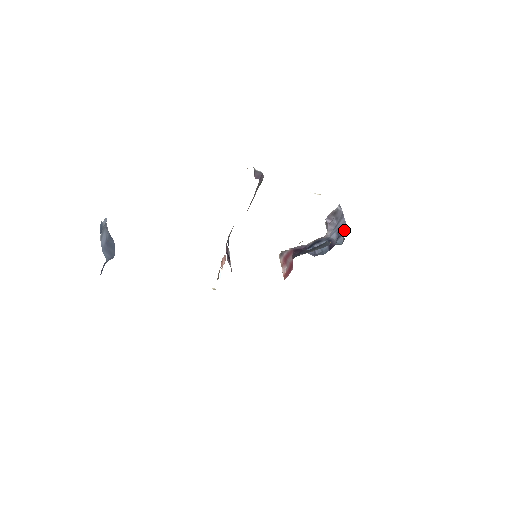
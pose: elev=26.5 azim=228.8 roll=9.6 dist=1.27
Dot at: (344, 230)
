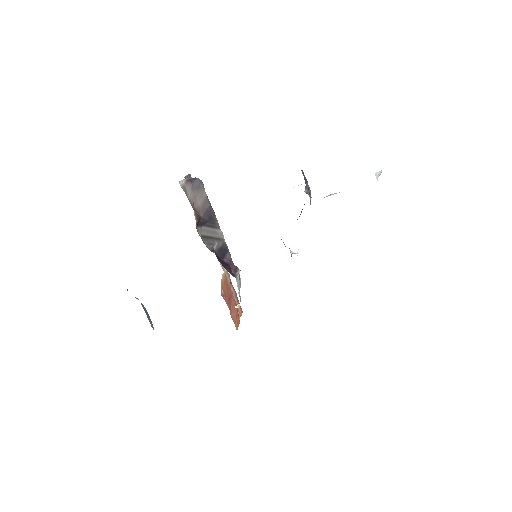
Dot at: occluded
